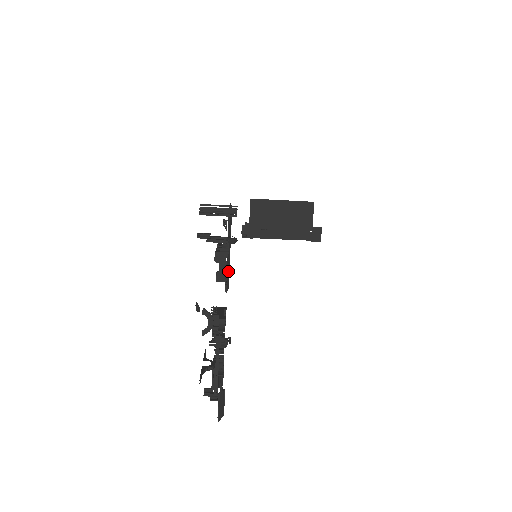
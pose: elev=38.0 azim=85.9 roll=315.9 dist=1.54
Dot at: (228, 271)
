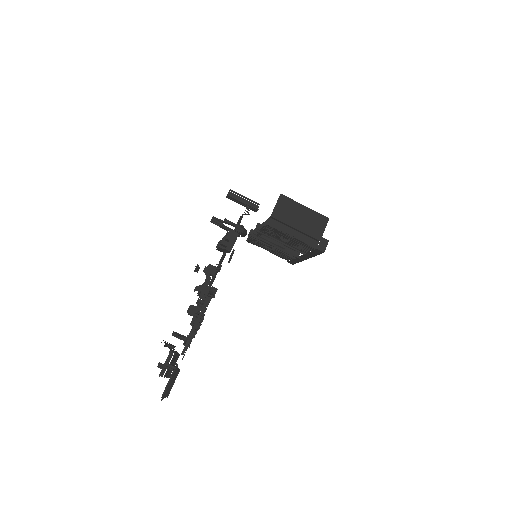
Dot at: occluded
